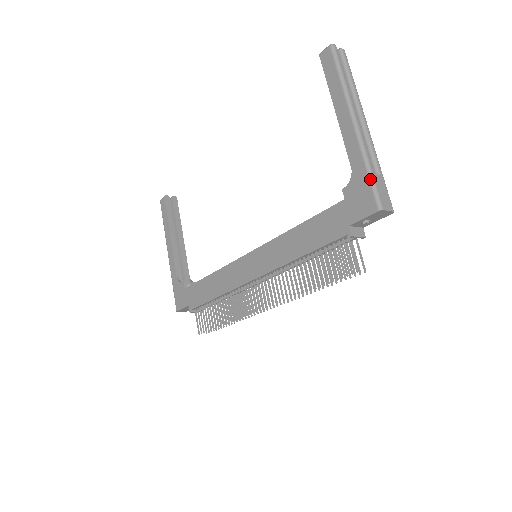
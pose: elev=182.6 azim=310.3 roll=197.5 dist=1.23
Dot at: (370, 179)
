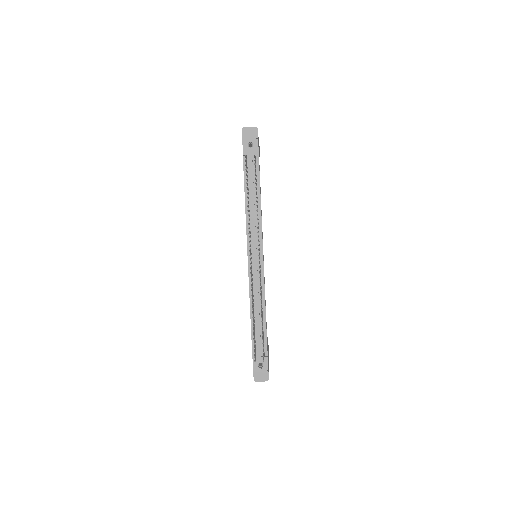
Dot at: occluded
